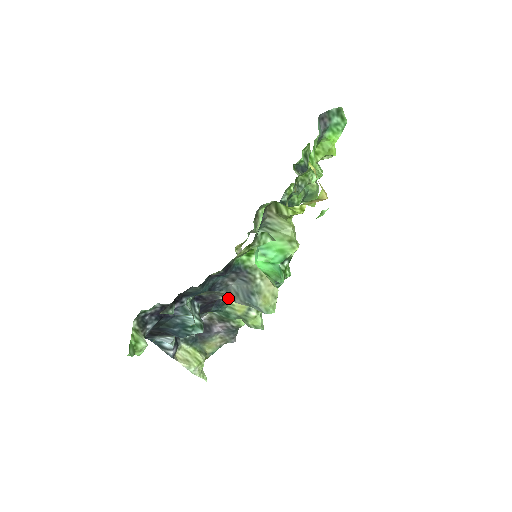
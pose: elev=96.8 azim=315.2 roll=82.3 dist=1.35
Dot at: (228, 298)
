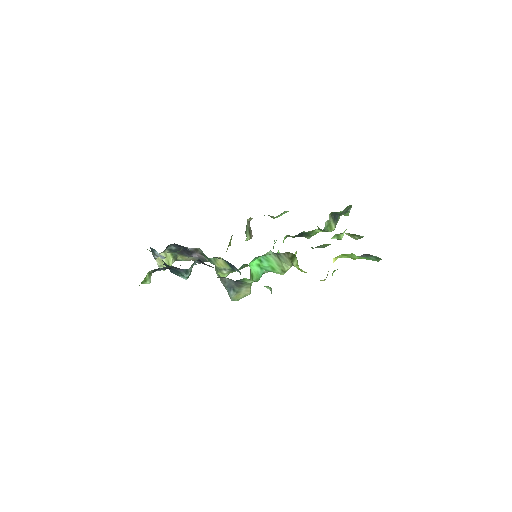
Dot at: occluded
